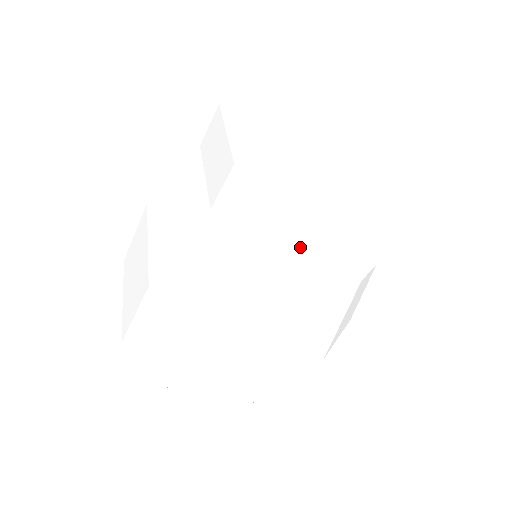
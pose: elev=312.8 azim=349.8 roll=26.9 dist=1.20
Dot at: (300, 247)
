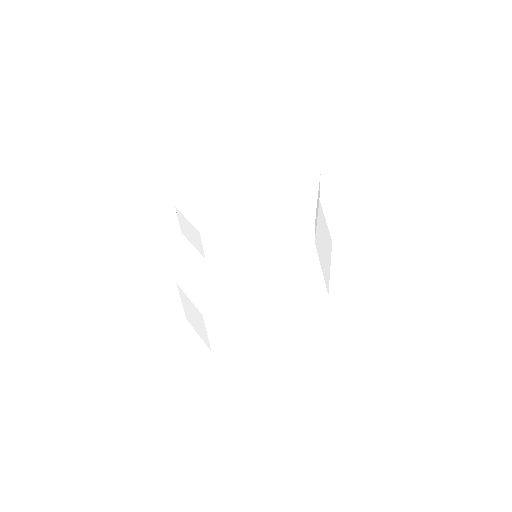
Dot at: (214, 248)
